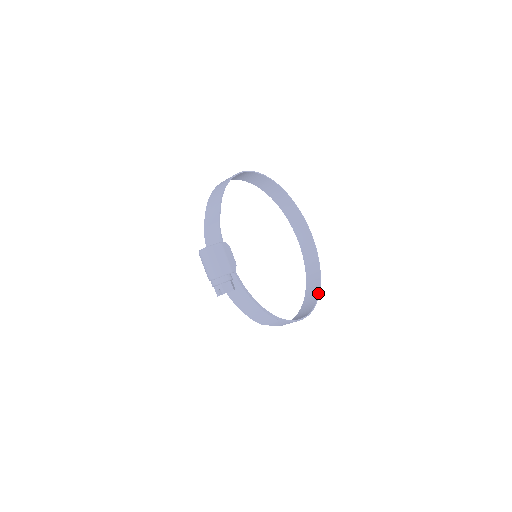
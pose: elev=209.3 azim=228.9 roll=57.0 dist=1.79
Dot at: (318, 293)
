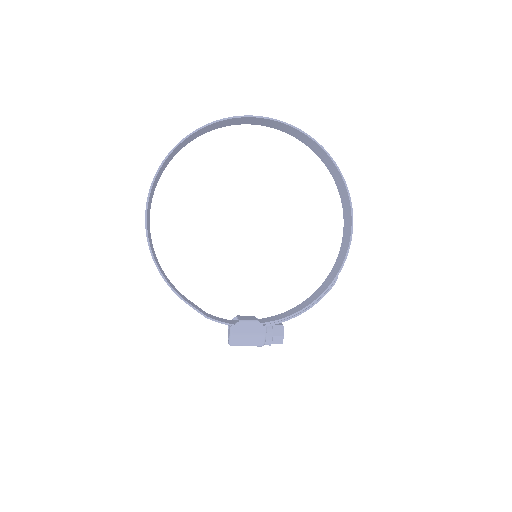
Dot at: (336, 168)
